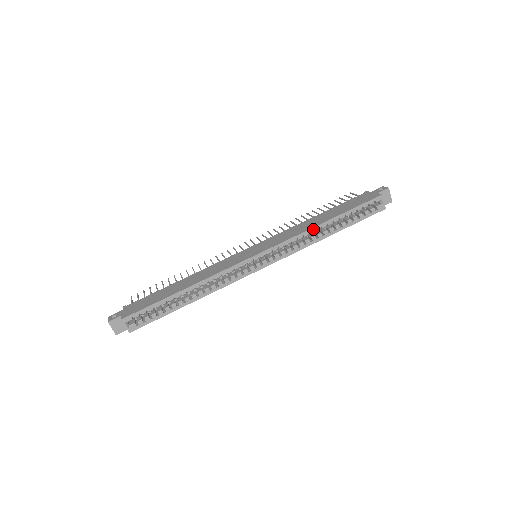
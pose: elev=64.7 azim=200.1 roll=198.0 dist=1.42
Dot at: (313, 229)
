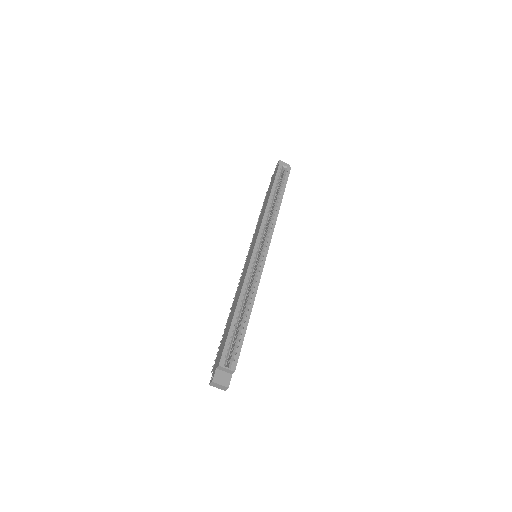
Dot at: (267, 208)
